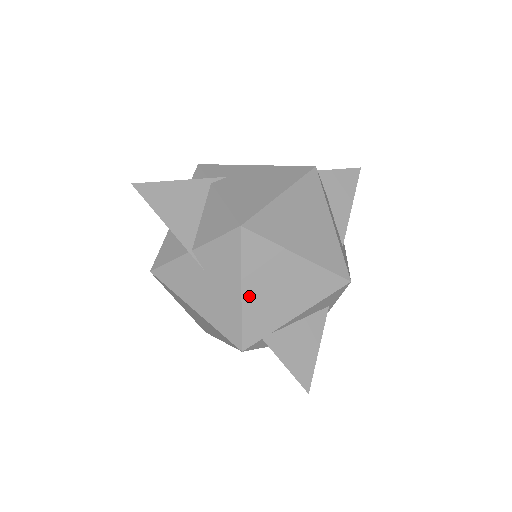
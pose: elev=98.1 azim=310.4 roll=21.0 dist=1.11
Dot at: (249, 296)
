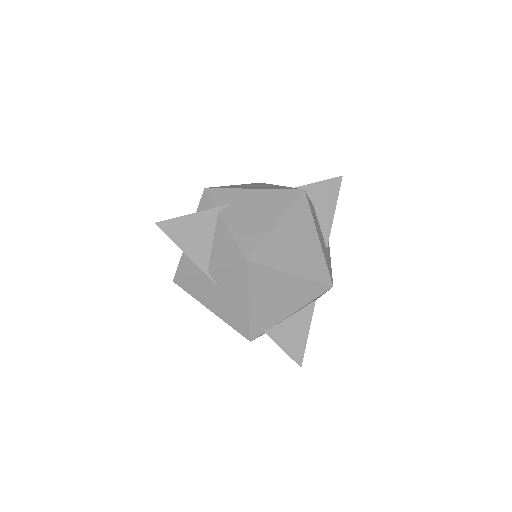
Dot at: (255, 306)
